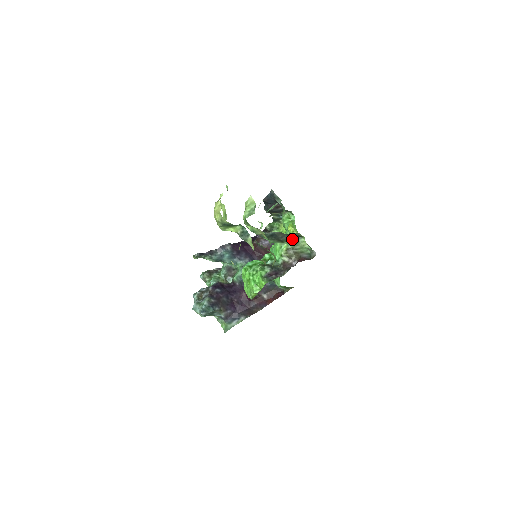
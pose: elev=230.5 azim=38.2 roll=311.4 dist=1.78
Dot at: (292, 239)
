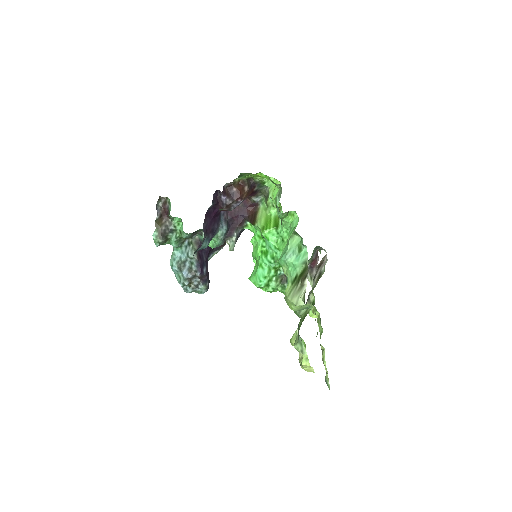
Dot at: occluded
